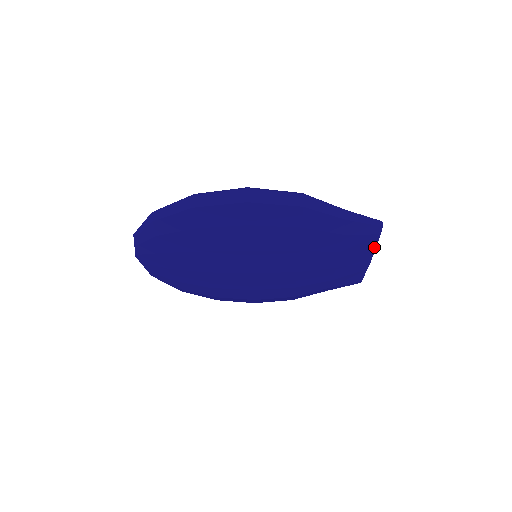
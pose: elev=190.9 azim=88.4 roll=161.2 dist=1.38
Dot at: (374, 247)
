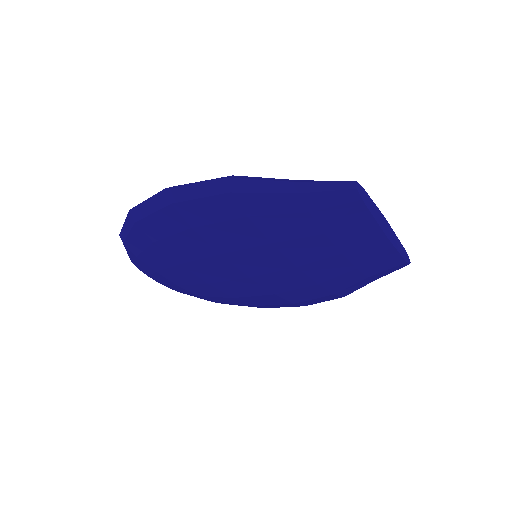
Dot at: (371, 217)
